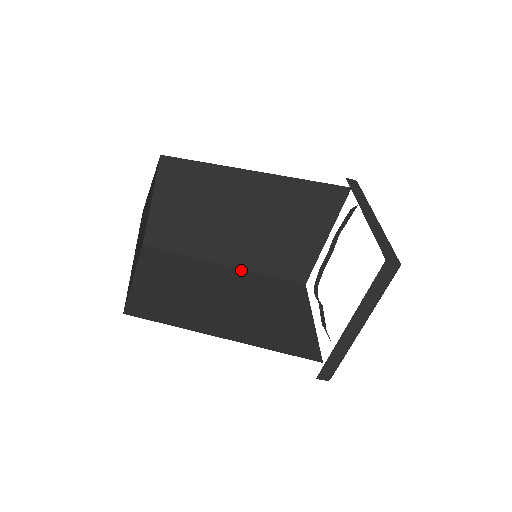
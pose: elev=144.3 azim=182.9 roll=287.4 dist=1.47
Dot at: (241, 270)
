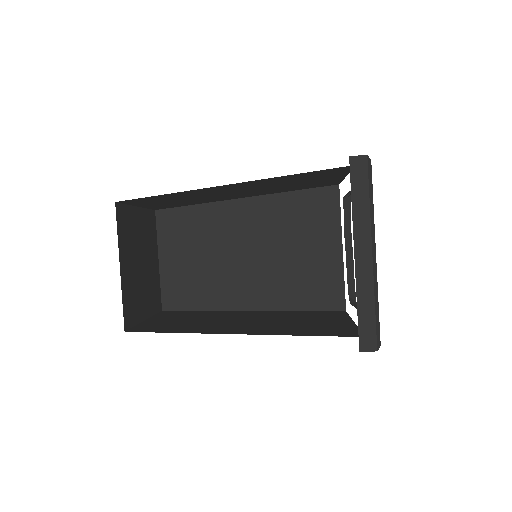
Dot at: (267, 311)
